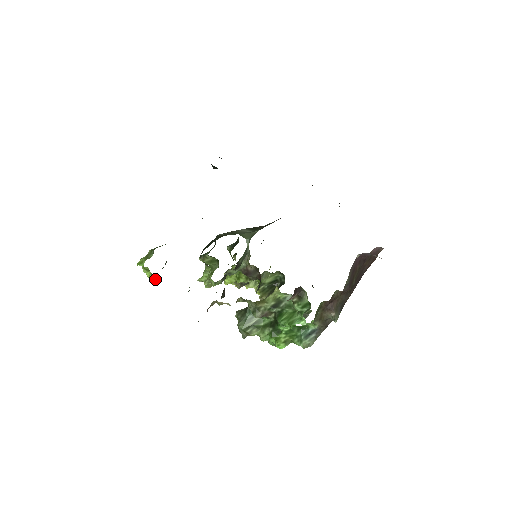
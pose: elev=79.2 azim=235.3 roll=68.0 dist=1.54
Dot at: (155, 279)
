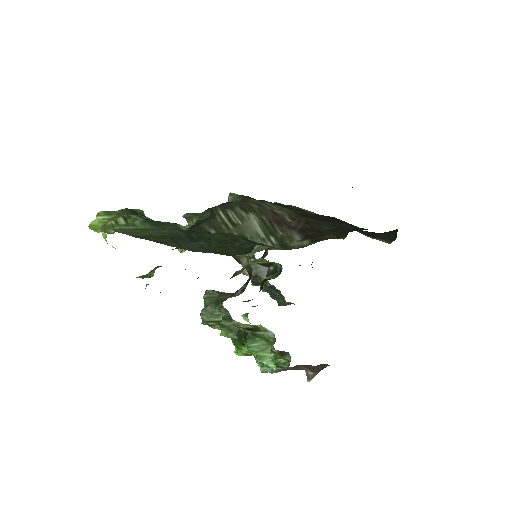
Dot at: occluded
